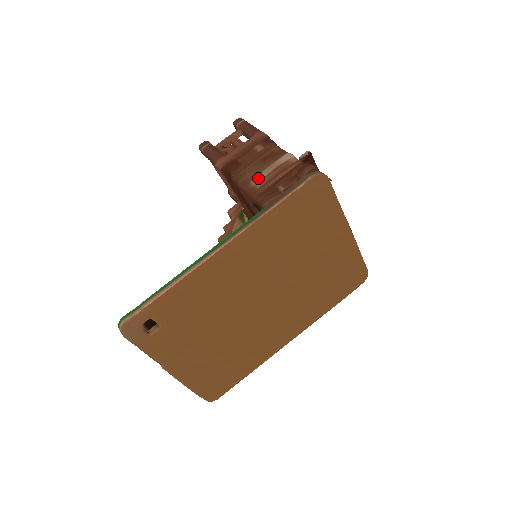
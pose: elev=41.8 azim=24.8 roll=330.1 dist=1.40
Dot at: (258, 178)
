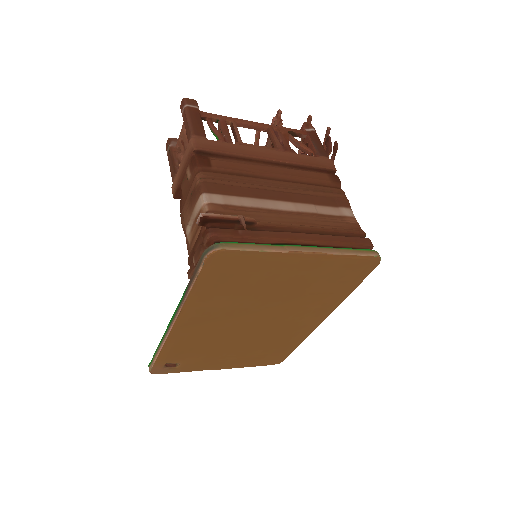
Dot at: (187, 230)
